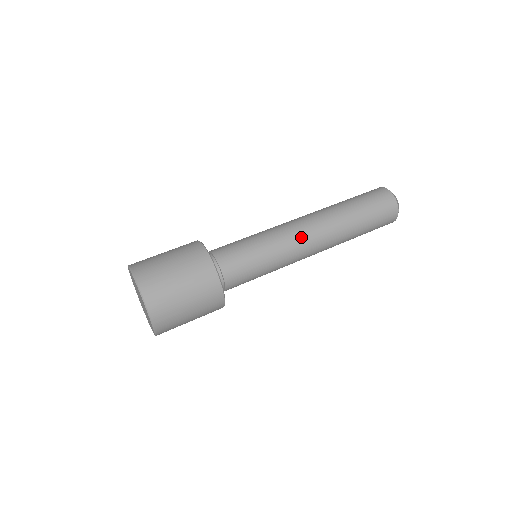
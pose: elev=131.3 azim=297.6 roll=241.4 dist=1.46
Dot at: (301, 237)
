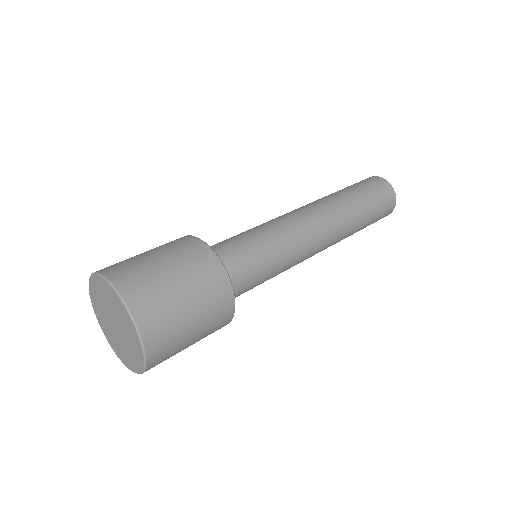
Dot at: (303, 220)
